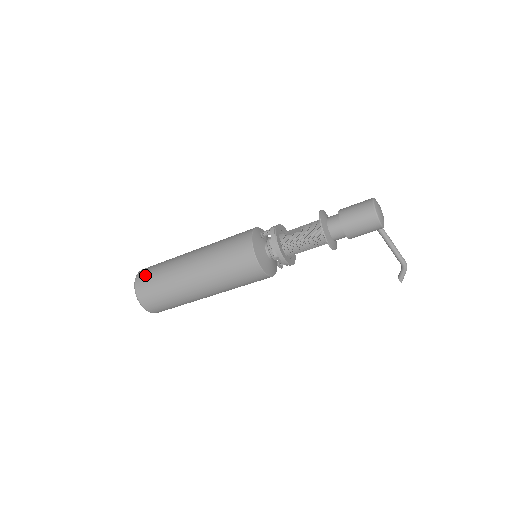
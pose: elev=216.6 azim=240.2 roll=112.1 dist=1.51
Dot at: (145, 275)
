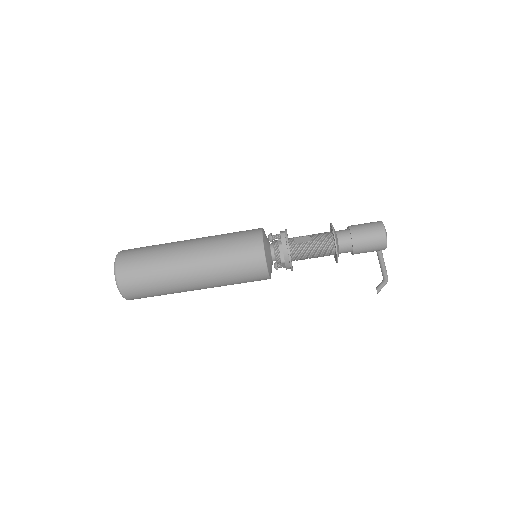
Dot at: (129, 261)
